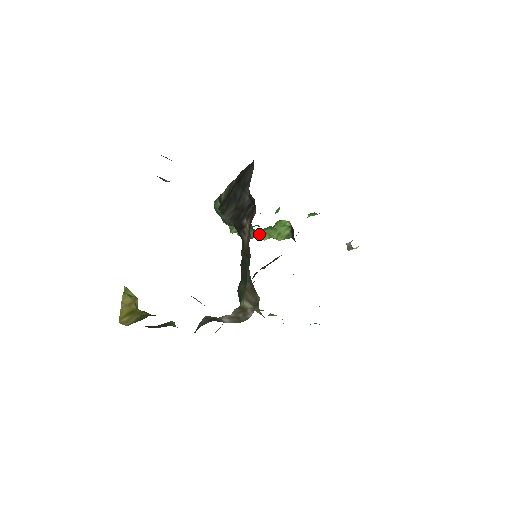
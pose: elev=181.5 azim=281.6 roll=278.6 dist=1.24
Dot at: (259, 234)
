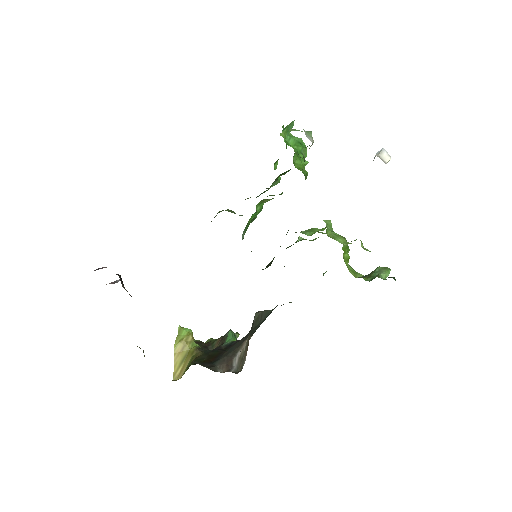
Dot at: occluded
